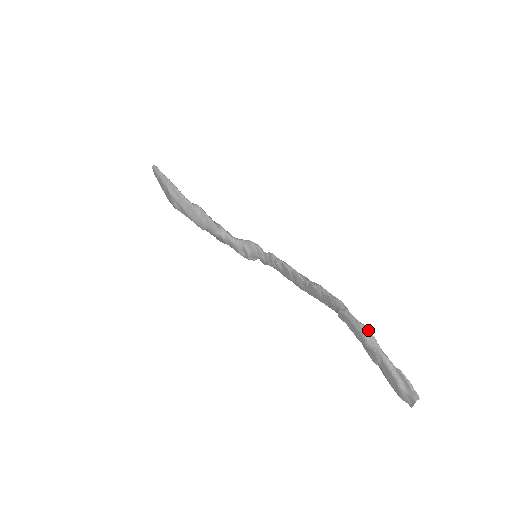
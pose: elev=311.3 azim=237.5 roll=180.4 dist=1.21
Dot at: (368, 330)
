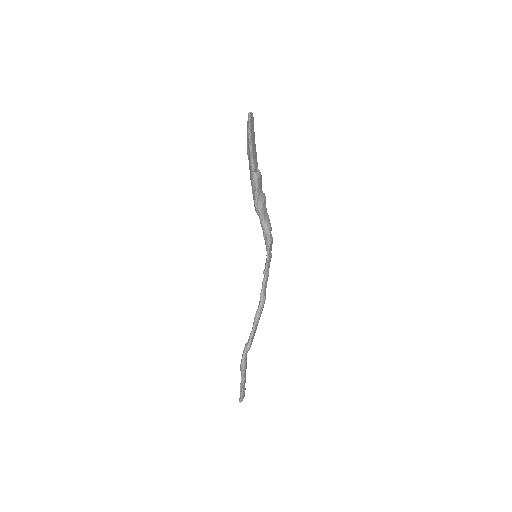
Dot at: (243, 369)
